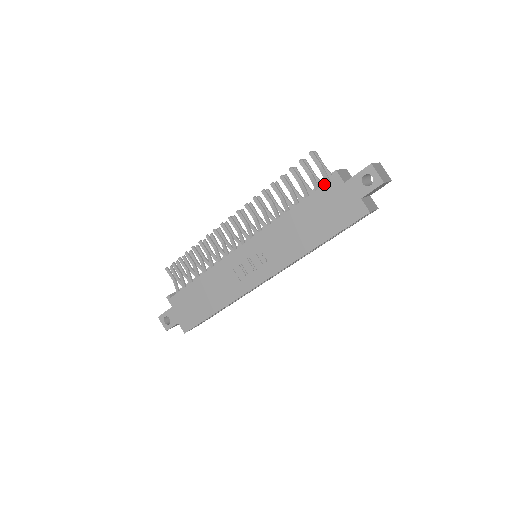
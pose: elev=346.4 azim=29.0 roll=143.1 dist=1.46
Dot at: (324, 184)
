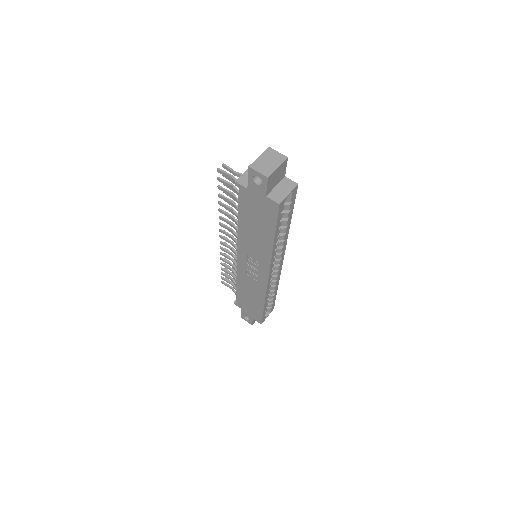
Dot at: (238, 195)
